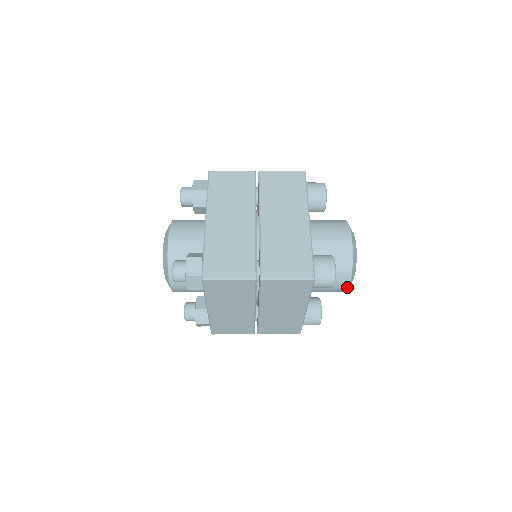
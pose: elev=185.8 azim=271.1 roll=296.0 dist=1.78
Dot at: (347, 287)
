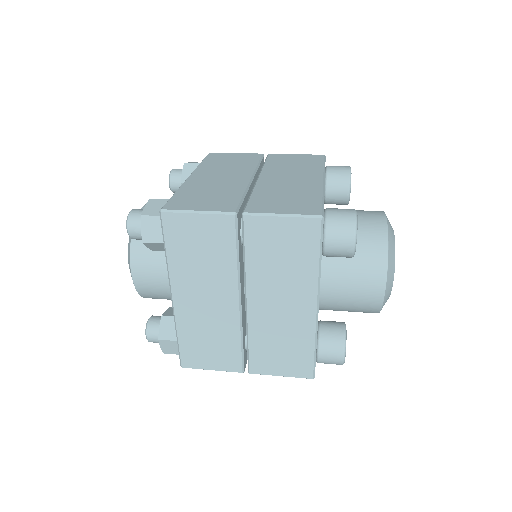
Dot at: occluded
